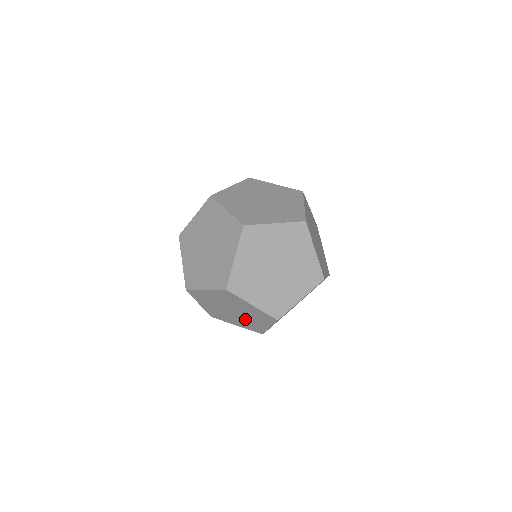
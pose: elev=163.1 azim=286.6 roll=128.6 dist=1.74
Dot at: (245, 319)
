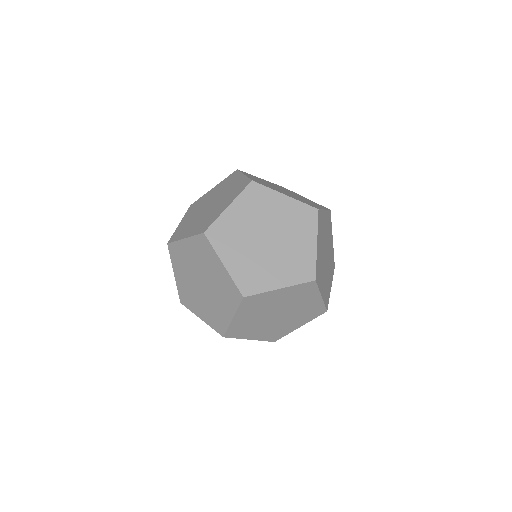
Dot at: (285, 250)
